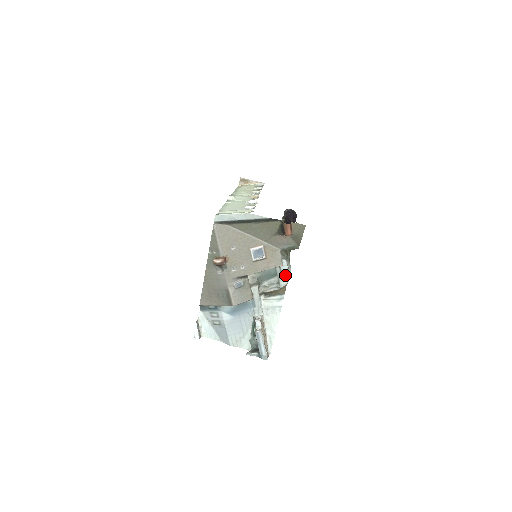
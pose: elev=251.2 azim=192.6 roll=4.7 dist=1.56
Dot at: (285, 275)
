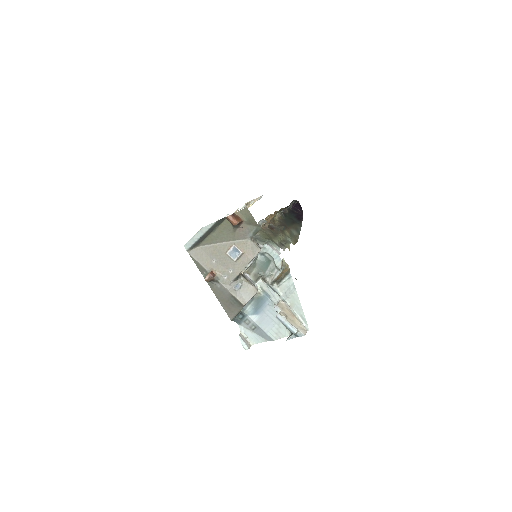
Dot at: (275, 256)
